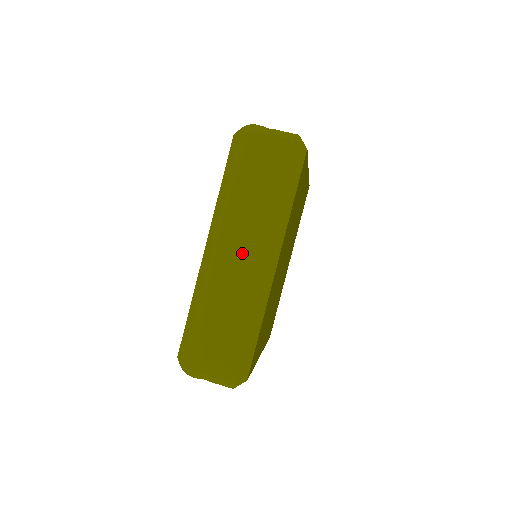
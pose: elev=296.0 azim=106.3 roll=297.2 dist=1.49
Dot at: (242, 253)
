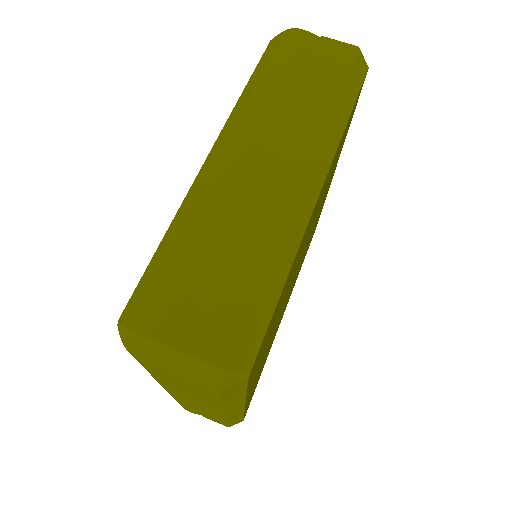
Dot at: (195, 402)
